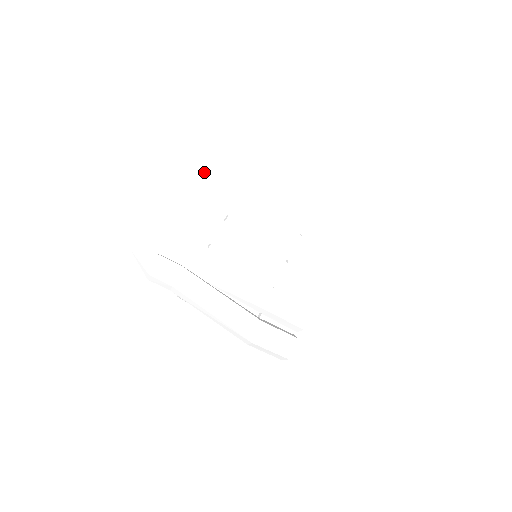
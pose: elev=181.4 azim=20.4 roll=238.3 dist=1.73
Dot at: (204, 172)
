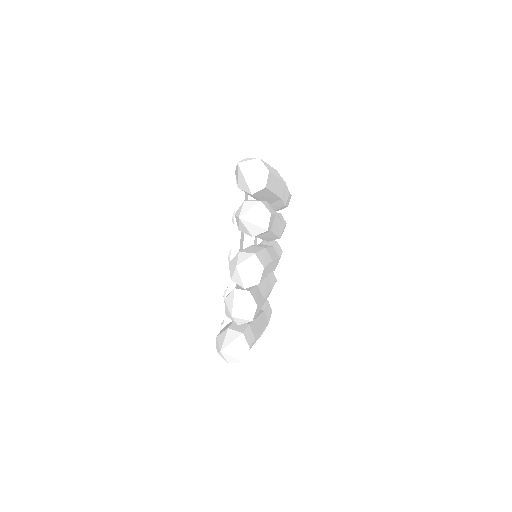
Dot at: (263, 209)
